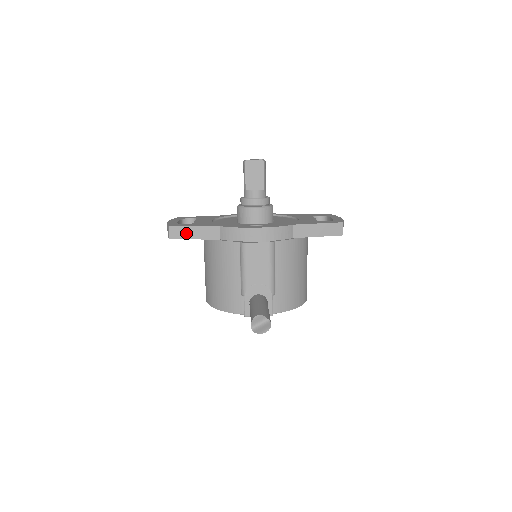
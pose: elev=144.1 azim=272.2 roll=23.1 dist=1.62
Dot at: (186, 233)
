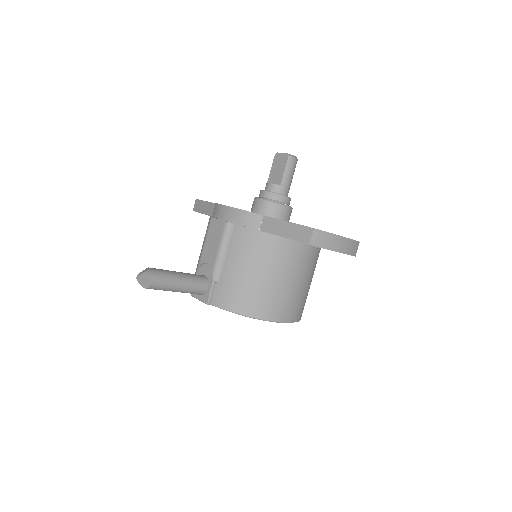
Dot at: (201, 207)
